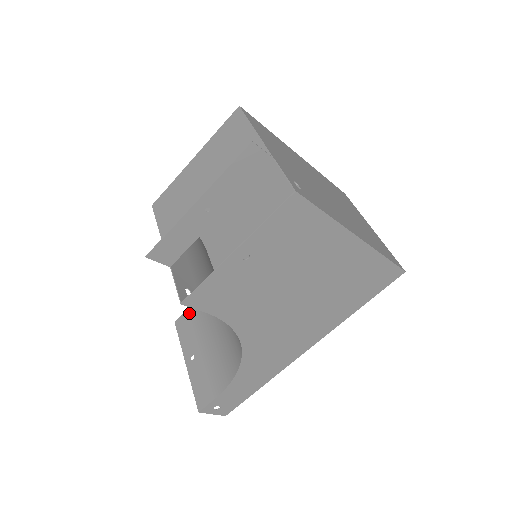
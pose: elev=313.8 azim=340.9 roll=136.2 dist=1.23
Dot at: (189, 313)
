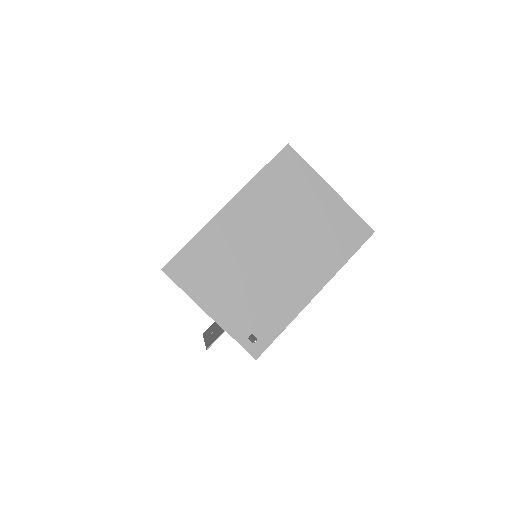
Dot at: occluded
